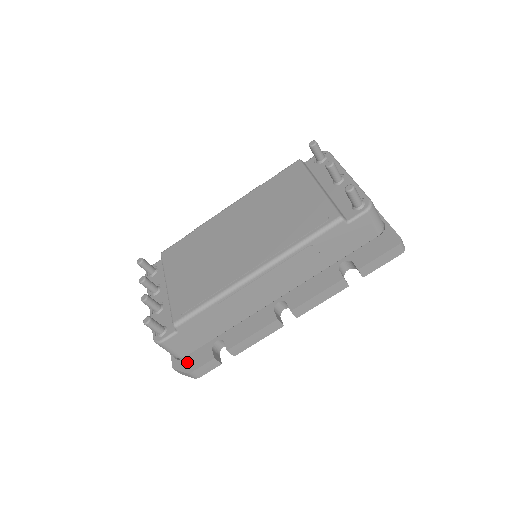
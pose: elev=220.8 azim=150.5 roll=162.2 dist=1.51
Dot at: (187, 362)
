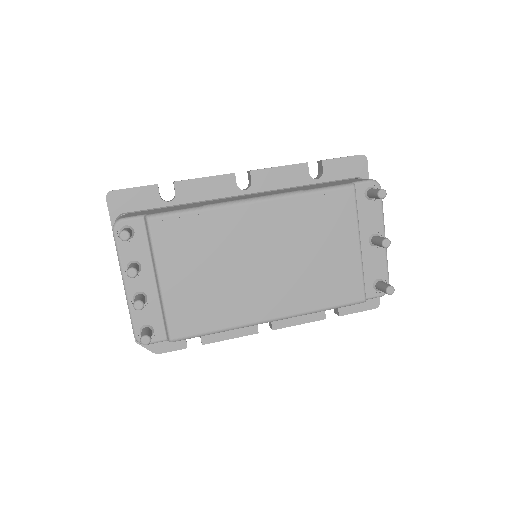
Dot at: occluded
